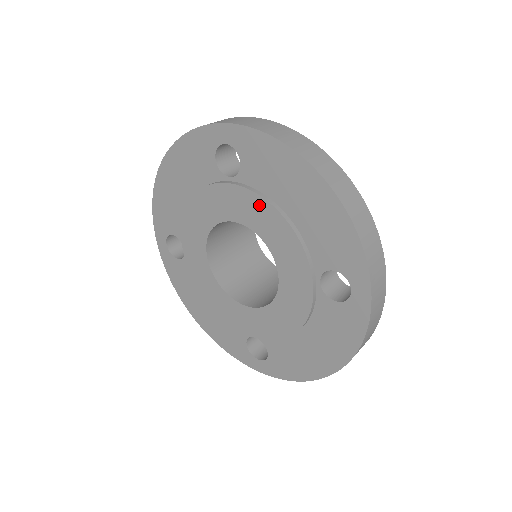
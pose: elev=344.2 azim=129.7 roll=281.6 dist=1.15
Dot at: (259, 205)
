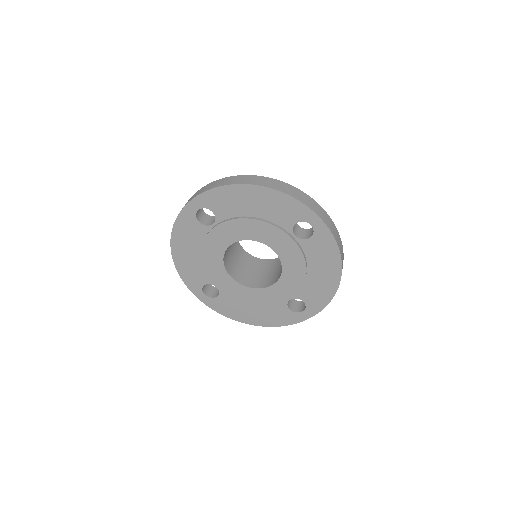
Dot at: (237, 224)
